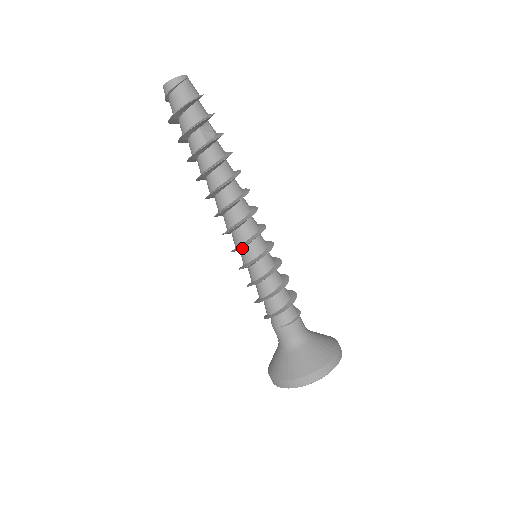
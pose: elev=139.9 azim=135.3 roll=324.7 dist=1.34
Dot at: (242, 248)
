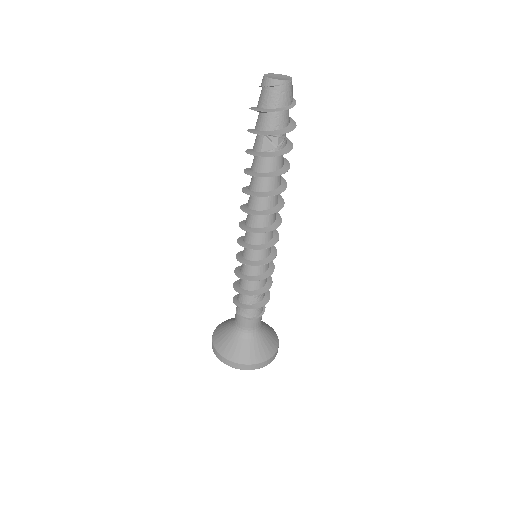
Dot at: occluded
